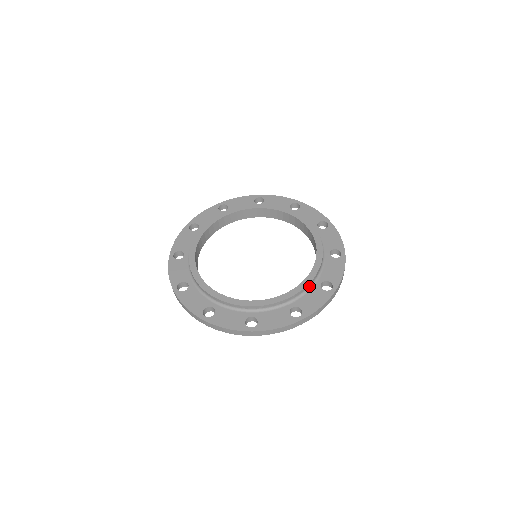
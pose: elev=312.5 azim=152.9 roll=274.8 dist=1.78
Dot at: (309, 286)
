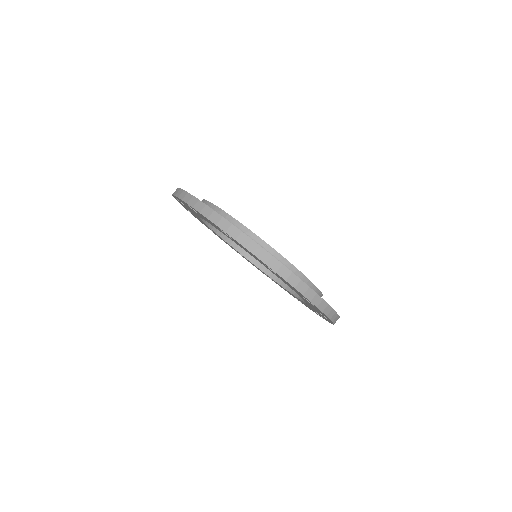
Dot at: occluded
